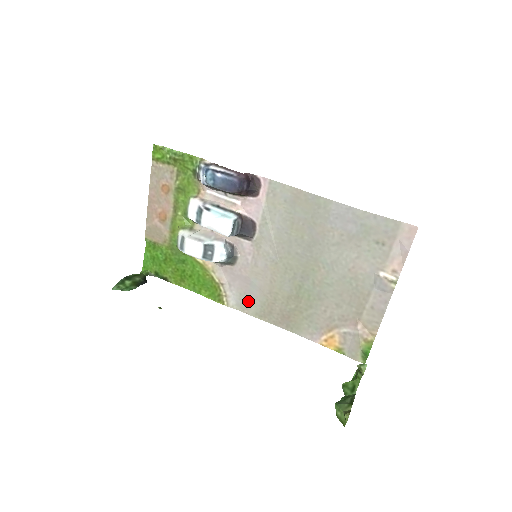
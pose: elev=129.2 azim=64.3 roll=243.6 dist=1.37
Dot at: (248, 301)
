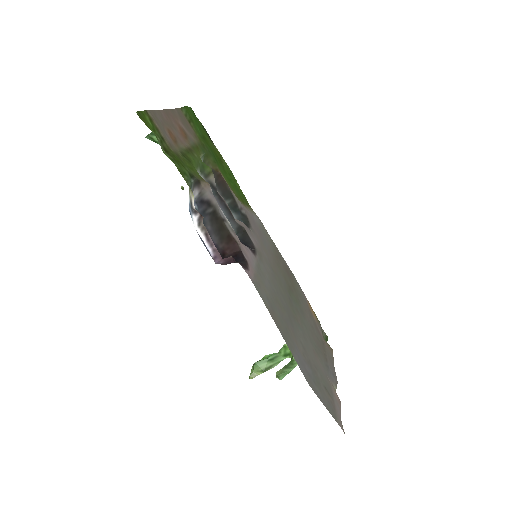
Dot at: (265, 235)
